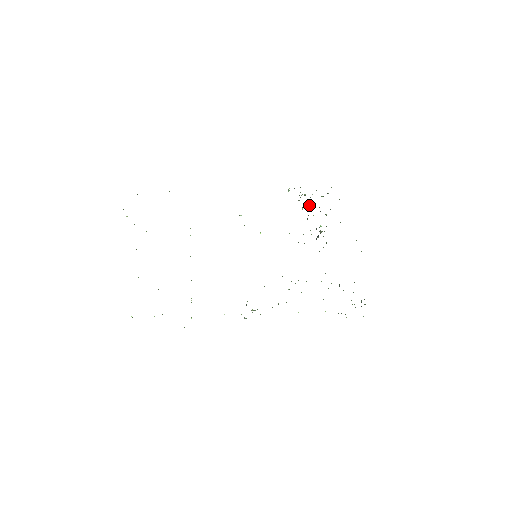
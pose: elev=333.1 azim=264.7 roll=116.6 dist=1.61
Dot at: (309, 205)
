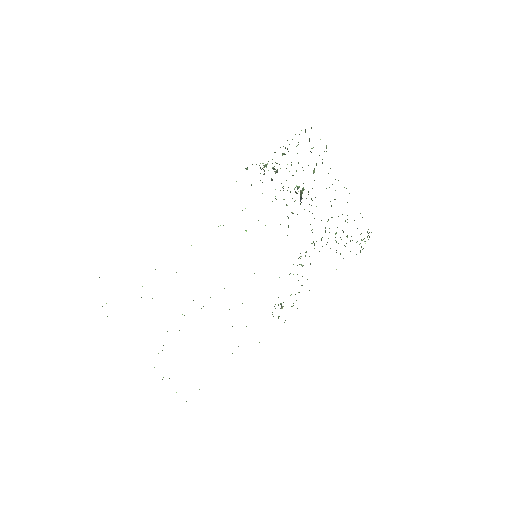
Dot at: (276, 172)
